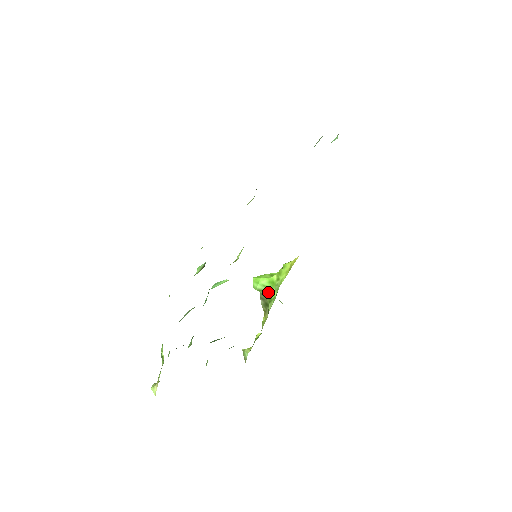
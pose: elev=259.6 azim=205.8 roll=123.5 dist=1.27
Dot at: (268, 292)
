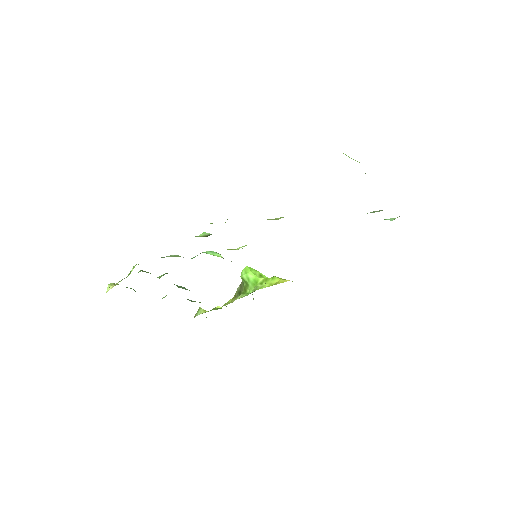
Dot at: (248, 285)
